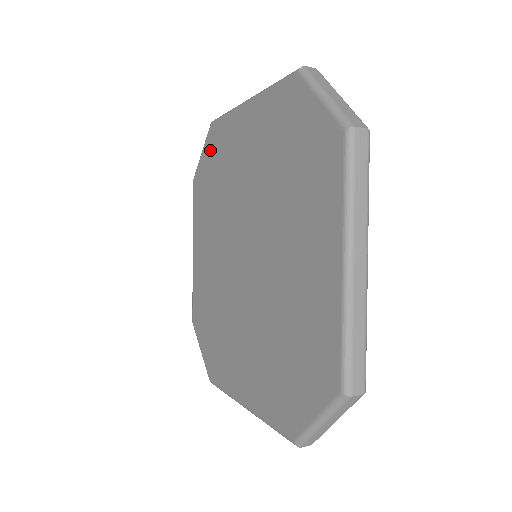
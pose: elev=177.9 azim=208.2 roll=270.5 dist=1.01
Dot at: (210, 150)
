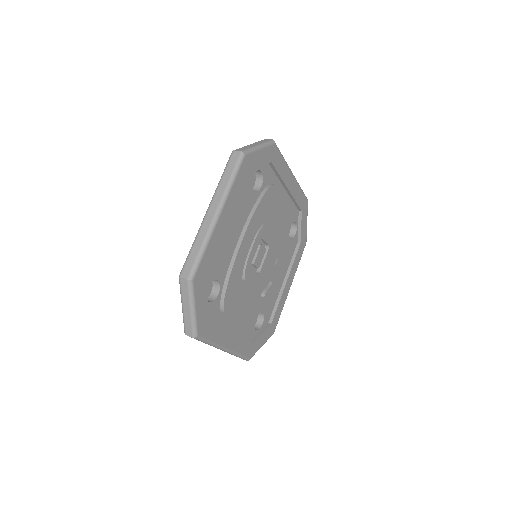
Dot at: occluded
